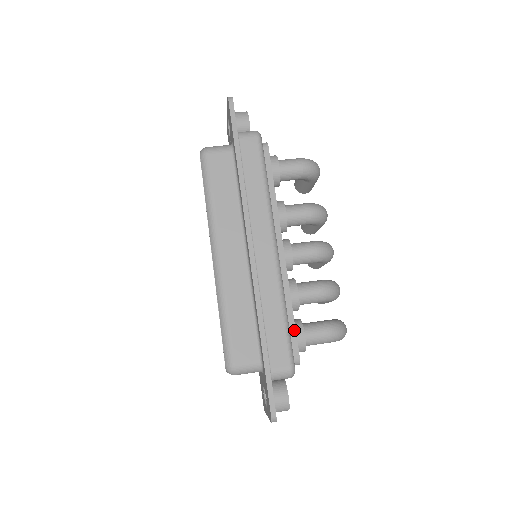
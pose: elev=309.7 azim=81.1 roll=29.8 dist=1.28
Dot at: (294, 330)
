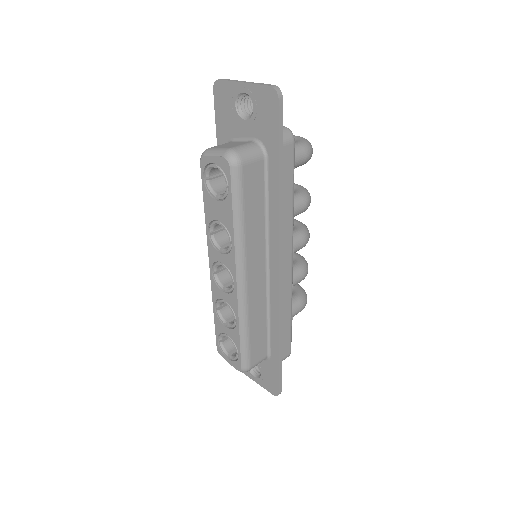
Dot at: occluded
